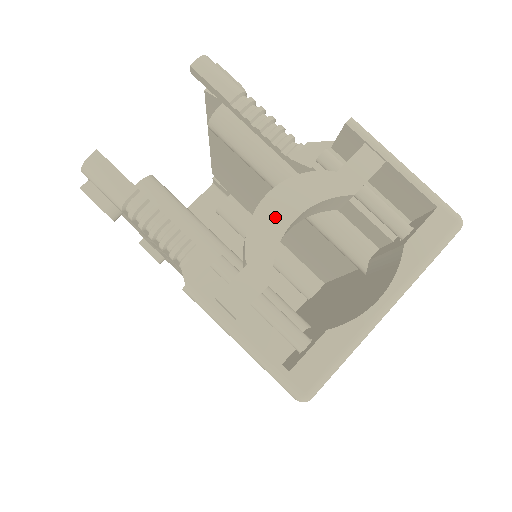
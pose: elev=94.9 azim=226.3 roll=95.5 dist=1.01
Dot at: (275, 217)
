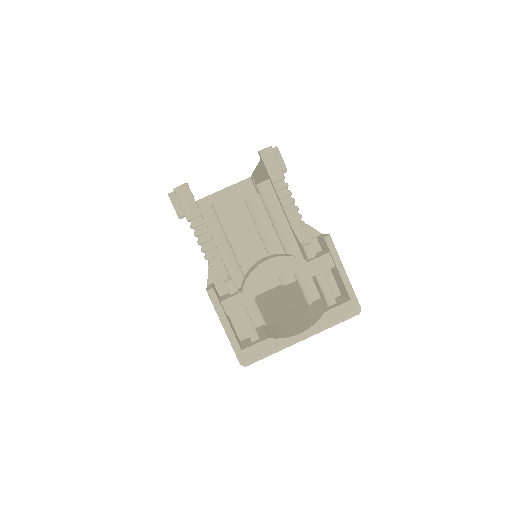
Dot at: (266, 273)
